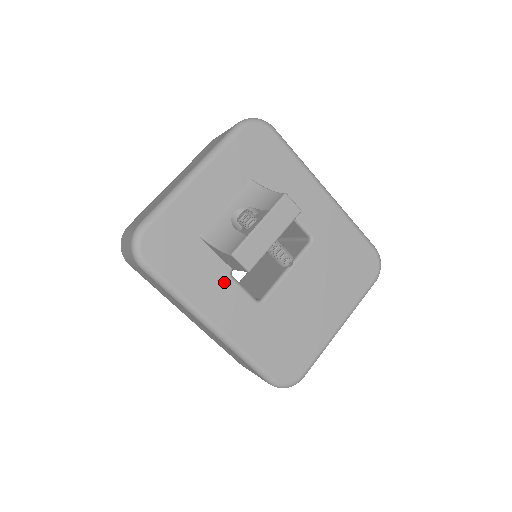
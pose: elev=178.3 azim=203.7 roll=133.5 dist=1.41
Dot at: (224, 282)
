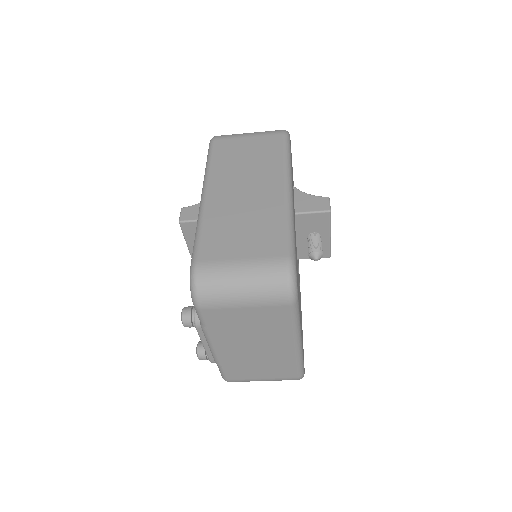
Dot at: occluded
